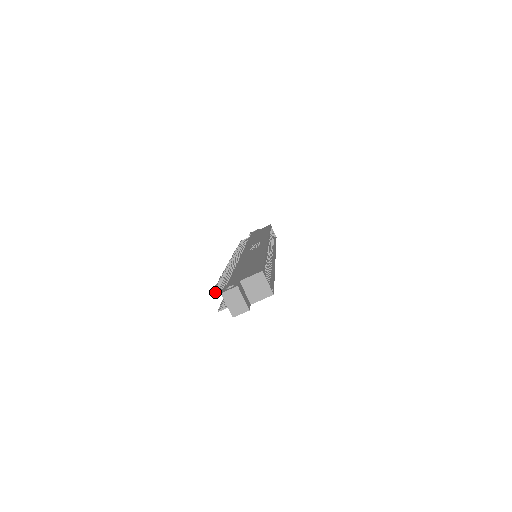
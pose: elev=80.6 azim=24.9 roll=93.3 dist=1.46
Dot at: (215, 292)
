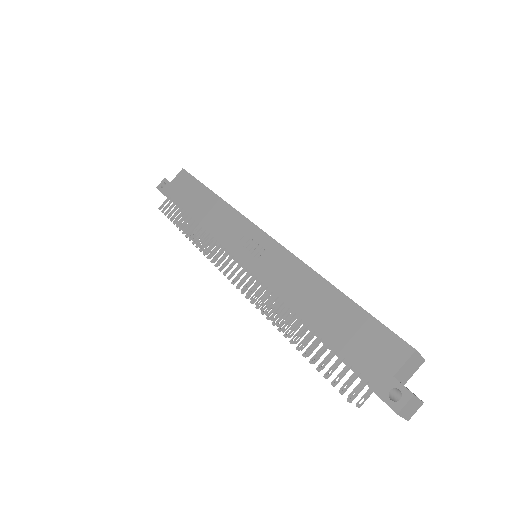
Dot at: (351, 395)
